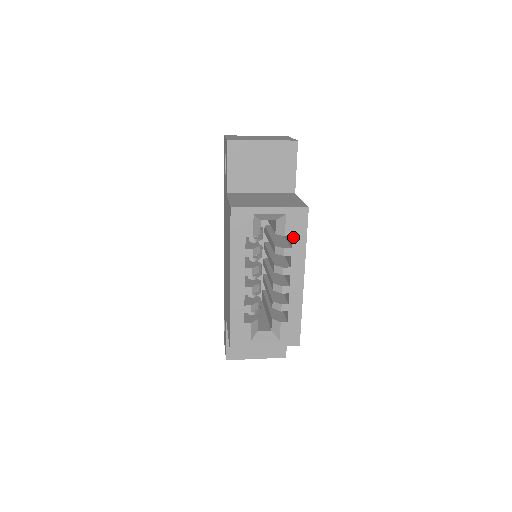
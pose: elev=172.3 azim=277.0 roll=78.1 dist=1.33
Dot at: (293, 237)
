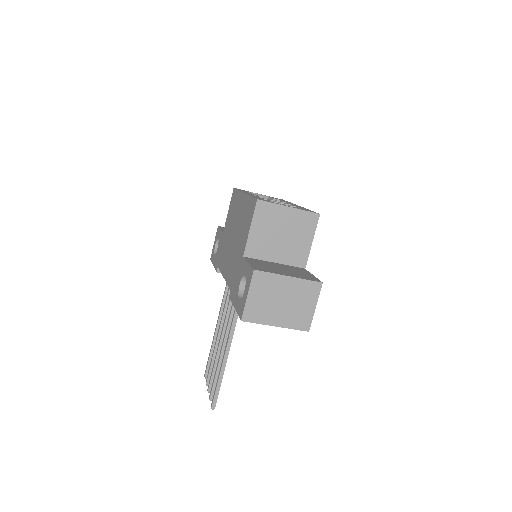
Dot at: occluded
